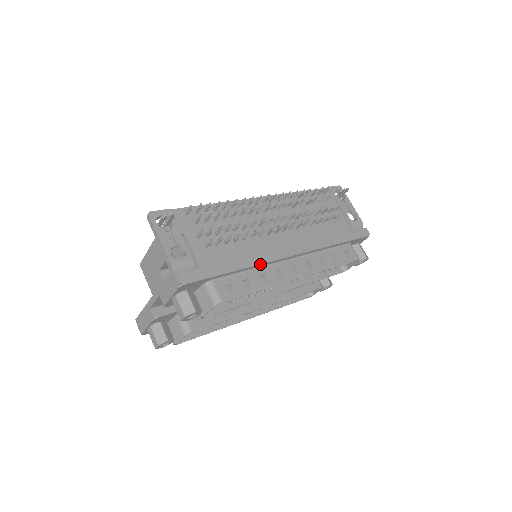
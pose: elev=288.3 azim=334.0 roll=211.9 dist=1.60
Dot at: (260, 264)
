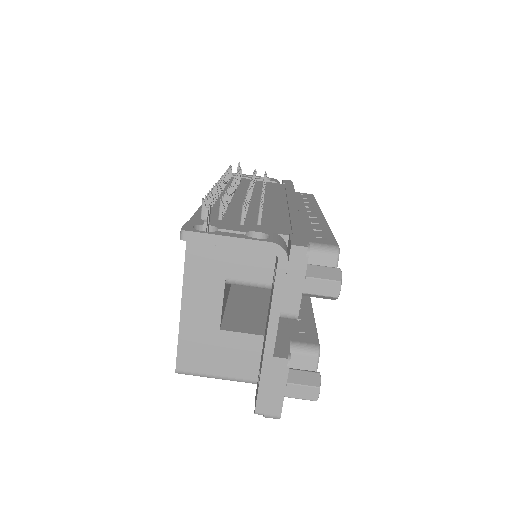
Dot at: (300, 214)
